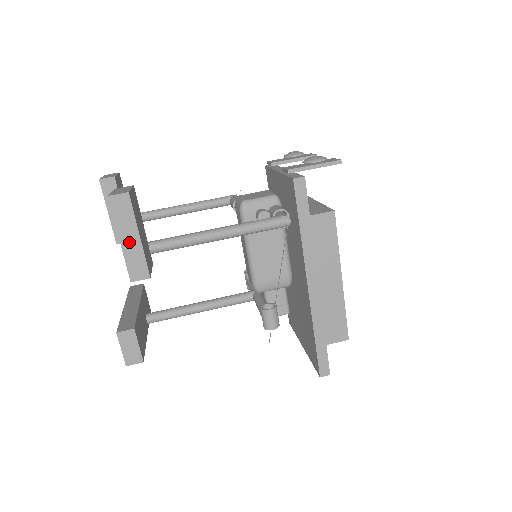
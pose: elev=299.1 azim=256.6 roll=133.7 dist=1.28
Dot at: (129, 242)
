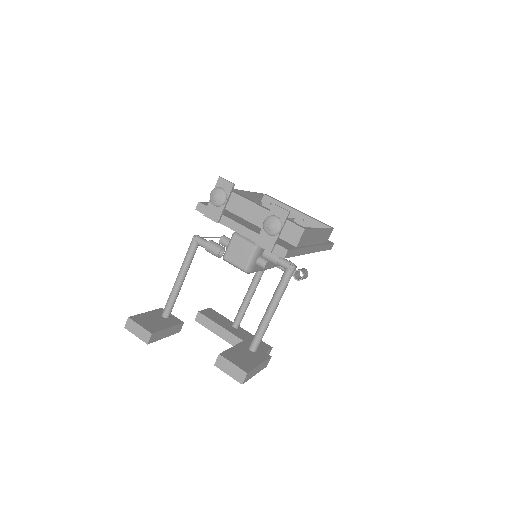
Dot at: (258, 370)
